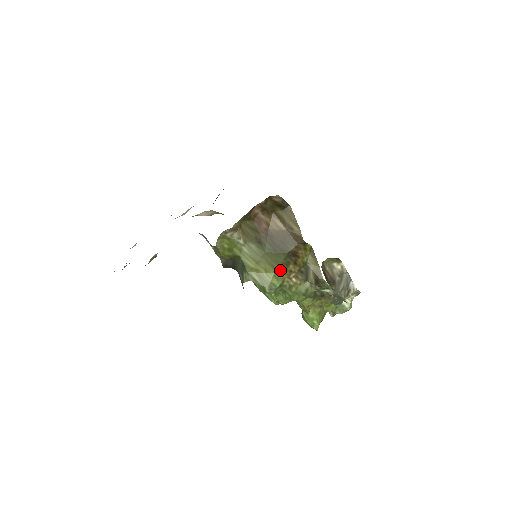
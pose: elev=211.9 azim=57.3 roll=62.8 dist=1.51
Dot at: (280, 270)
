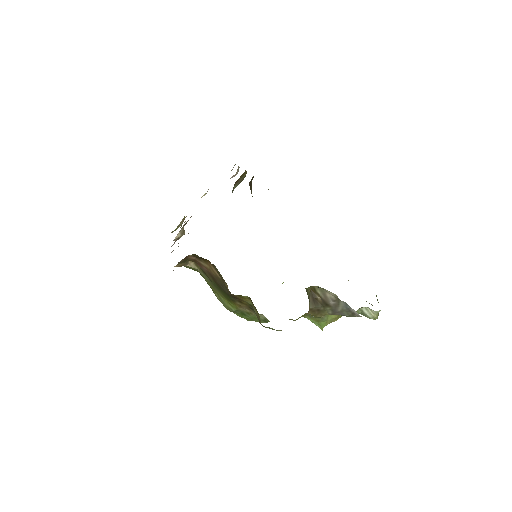
Dot at: (231, 301)
